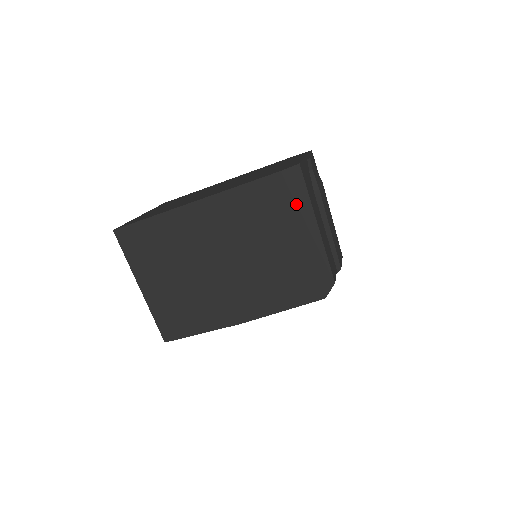
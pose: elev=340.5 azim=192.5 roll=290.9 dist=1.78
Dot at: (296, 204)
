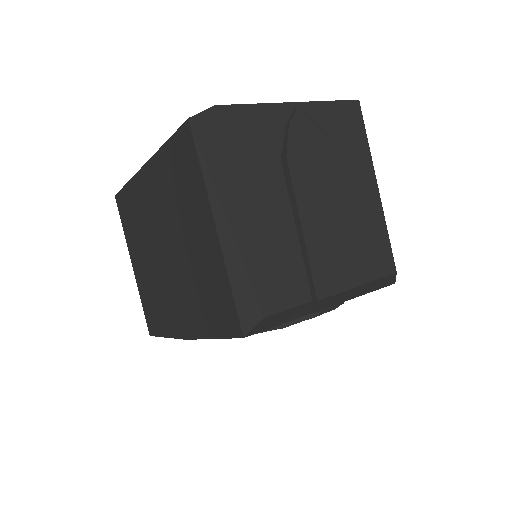
Dot at: (209, 172)
